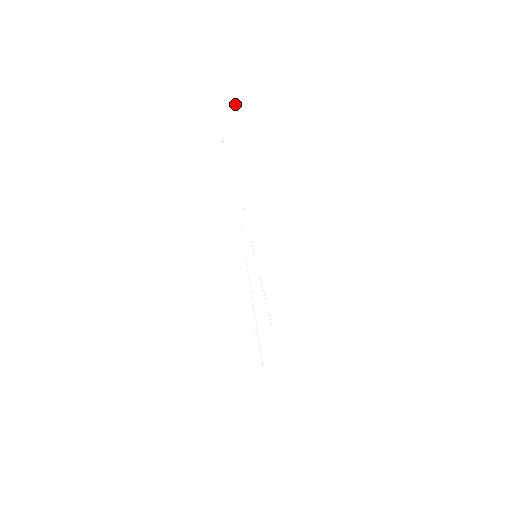
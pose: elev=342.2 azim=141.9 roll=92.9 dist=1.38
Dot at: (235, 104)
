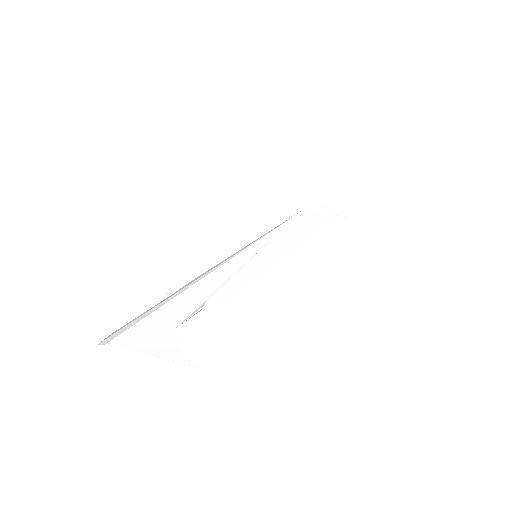
Dot at: (337, 201)
